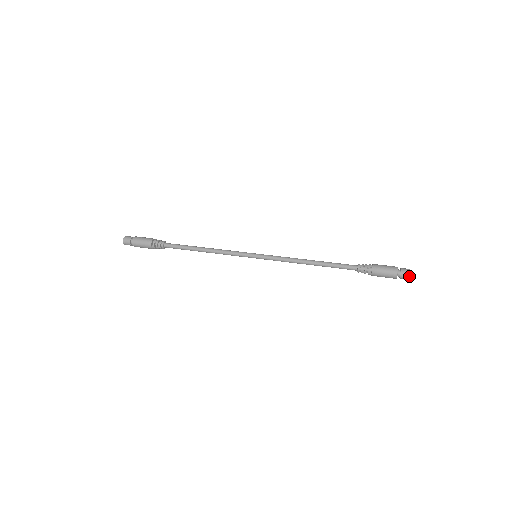
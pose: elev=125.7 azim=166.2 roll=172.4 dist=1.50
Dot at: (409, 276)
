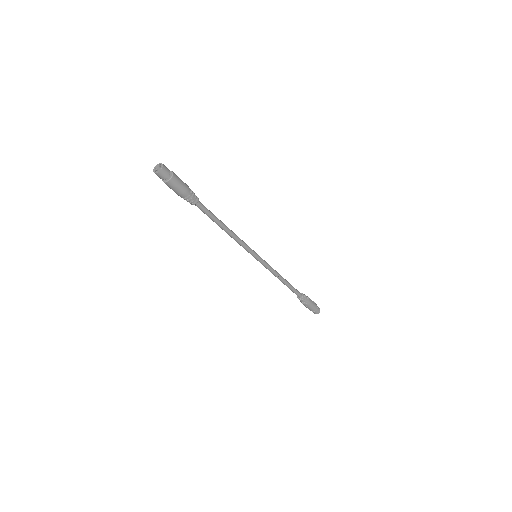
Dot at: occluded
